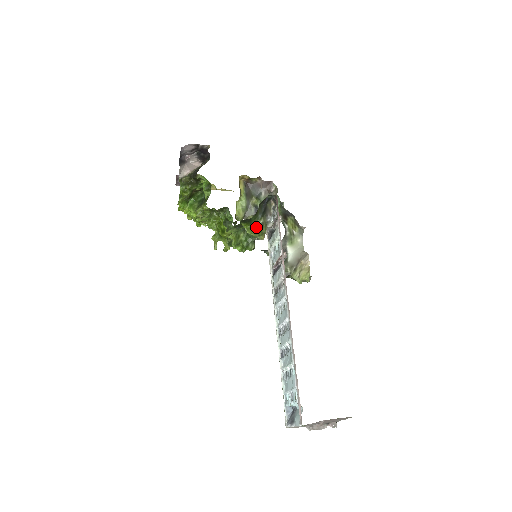
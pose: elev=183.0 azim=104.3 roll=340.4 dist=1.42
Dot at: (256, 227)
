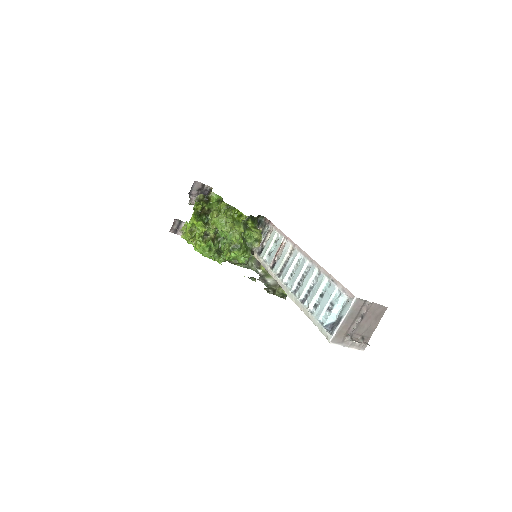
Dot at: (257, 229)
